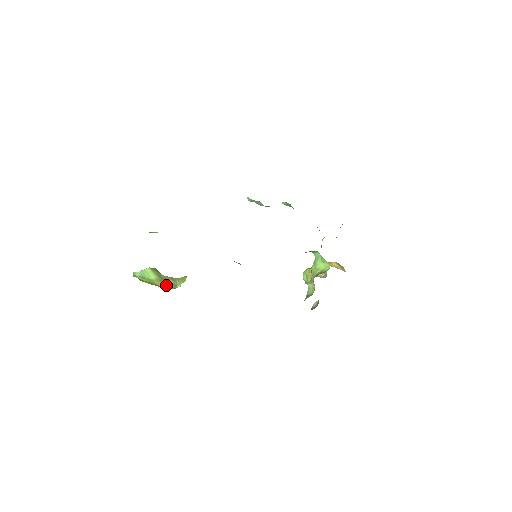
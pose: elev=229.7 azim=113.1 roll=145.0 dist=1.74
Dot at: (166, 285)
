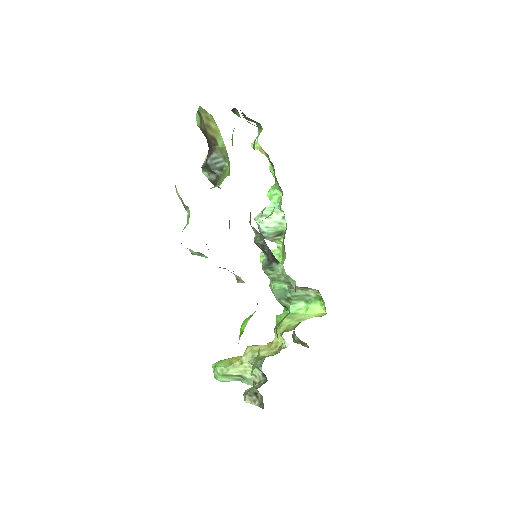
Dot at: occluded
